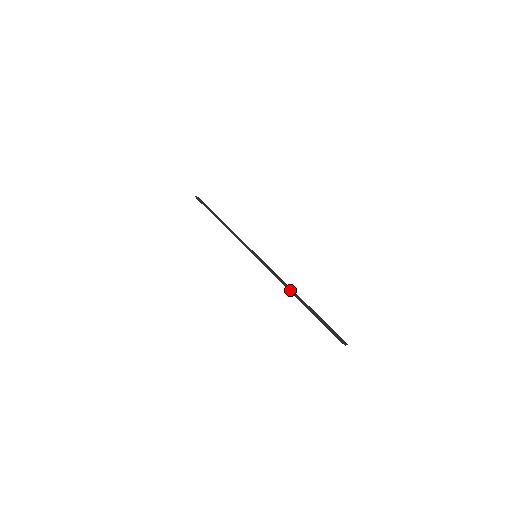
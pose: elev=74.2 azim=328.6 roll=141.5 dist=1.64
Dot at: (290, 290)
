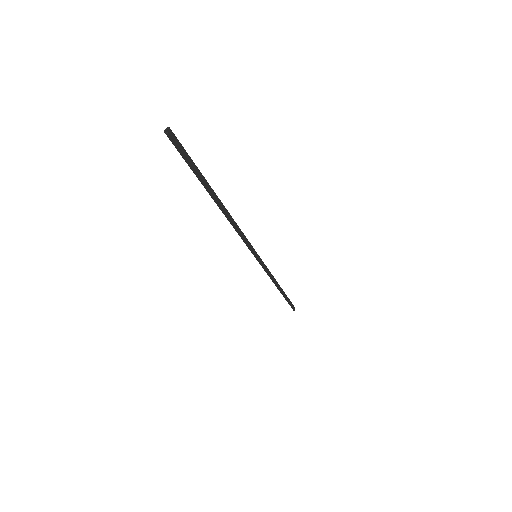
Dot at: (277, 287)
